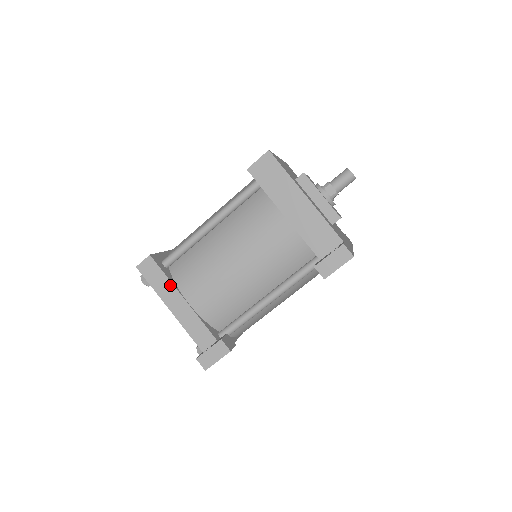
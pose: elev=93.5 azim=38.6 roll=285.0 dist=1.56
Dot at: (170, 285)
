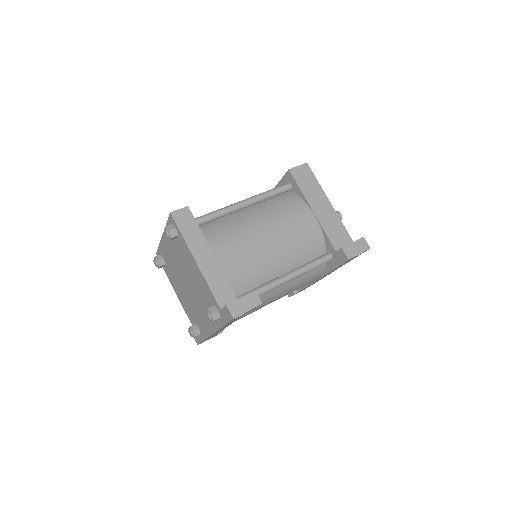
Dot at: (202, 238)
